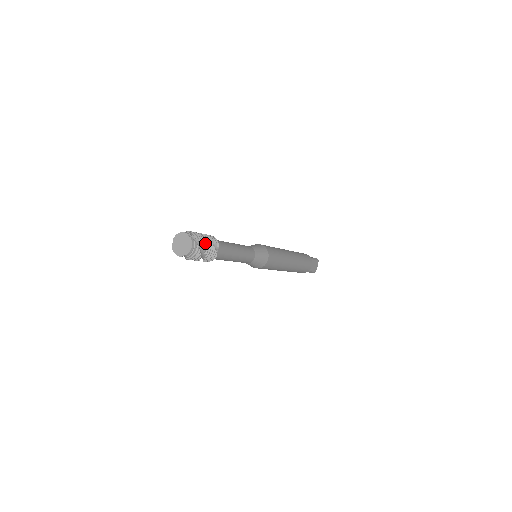
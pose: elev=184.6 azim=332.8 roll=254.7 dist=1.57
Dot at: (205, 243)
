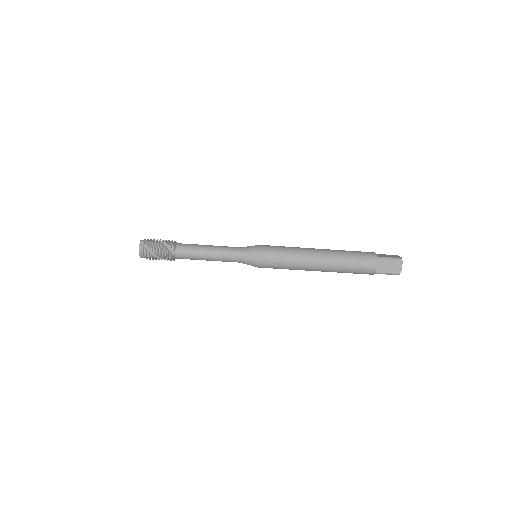
Dot at: (154, 247)
